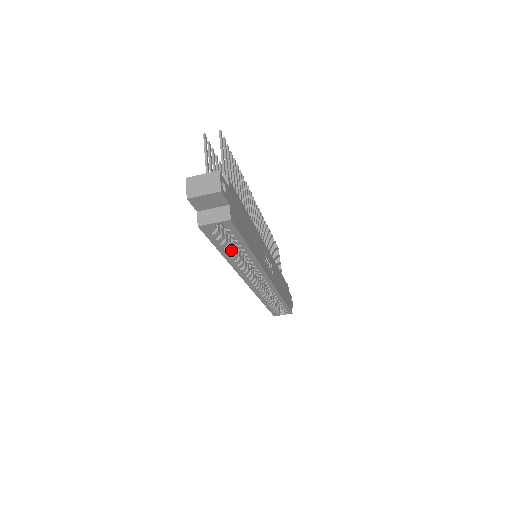
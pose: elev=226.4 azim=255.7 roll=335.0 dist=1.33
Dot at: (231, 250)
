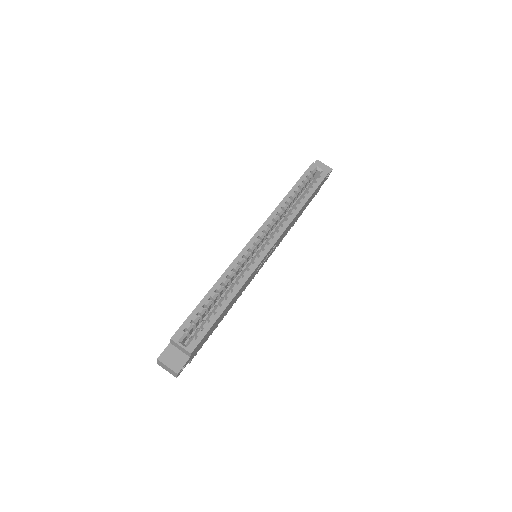
Dot at: (295, 195)
